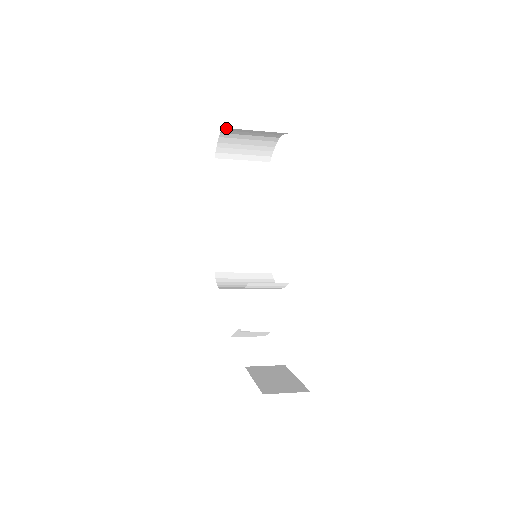
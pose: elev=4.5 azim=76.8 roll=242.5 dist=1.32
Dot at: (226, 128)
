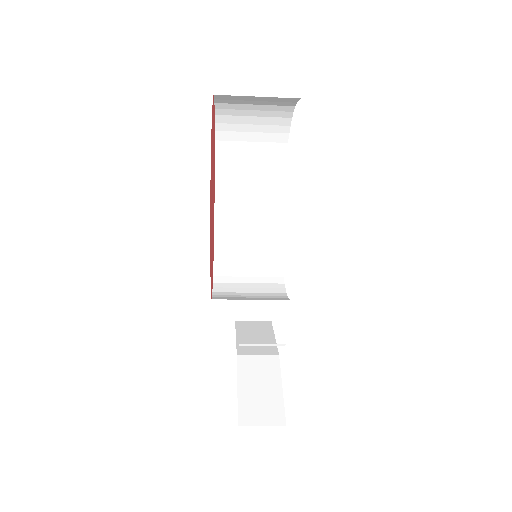
Dot at: occluded
